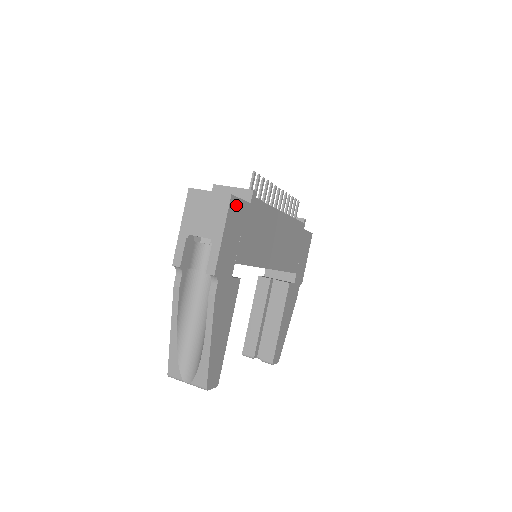
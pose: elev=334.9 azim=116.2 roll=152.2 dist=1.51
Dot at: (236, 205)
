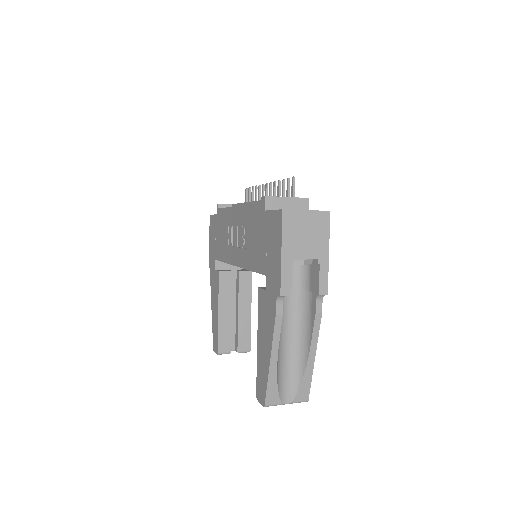
Dot at: occluded
